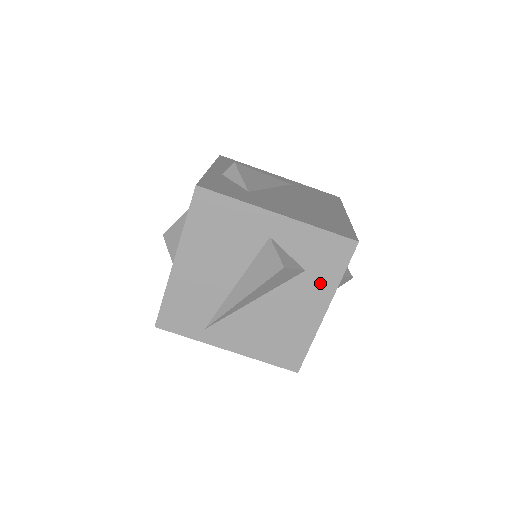
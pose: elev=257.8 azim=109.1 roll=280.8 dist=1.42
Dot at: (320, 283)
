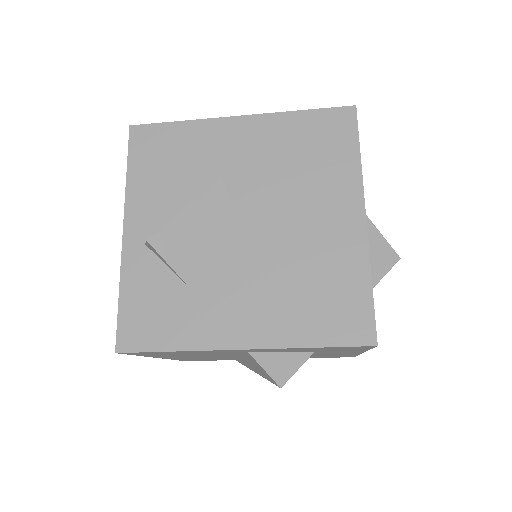
Dot at: (341, 351)
